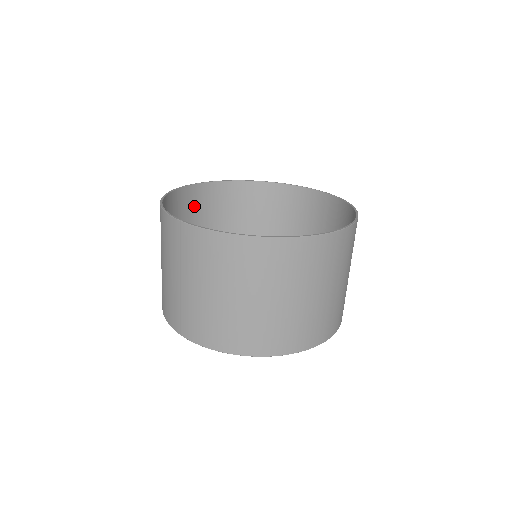
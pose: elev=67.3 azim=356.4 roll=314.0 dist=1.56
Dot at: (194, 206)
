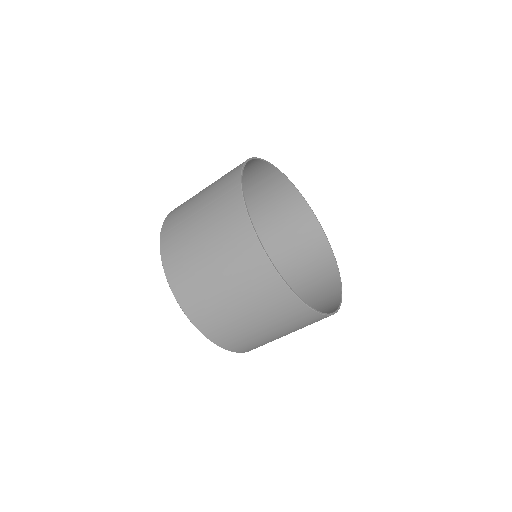
Dot at: (267, 185)
